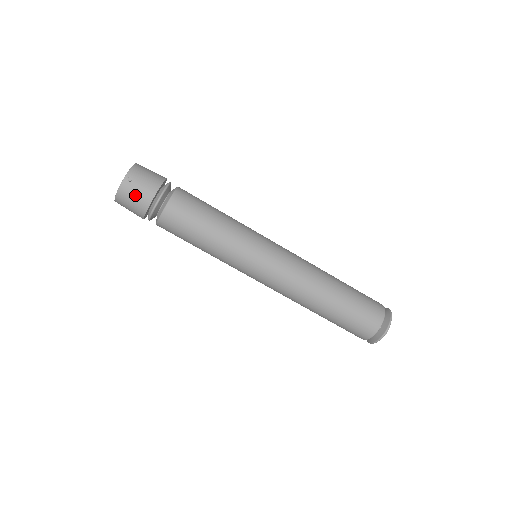
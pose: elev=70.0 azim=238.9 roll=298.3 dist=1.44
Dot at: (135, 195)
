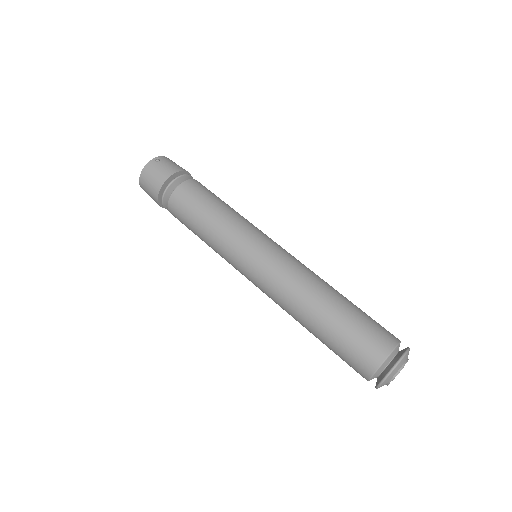
Dot at: (157, 172)
